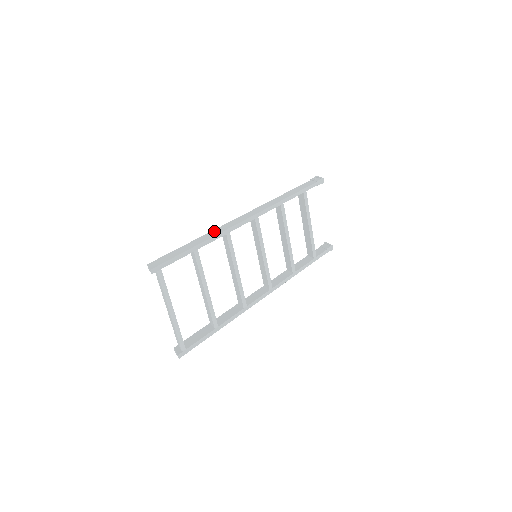
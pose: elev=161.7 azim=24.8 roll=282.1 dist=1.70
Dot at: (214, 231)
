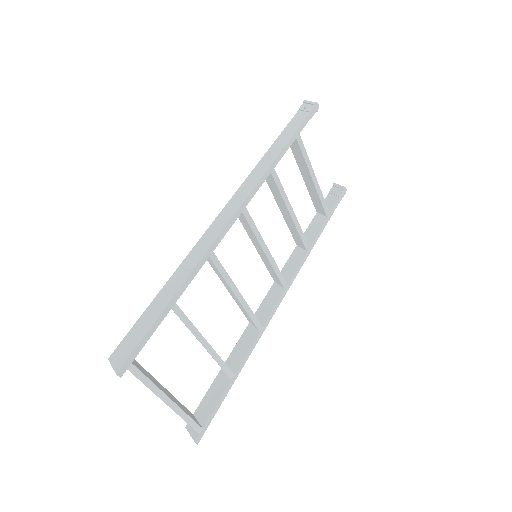
Dot at: (190, 257)
